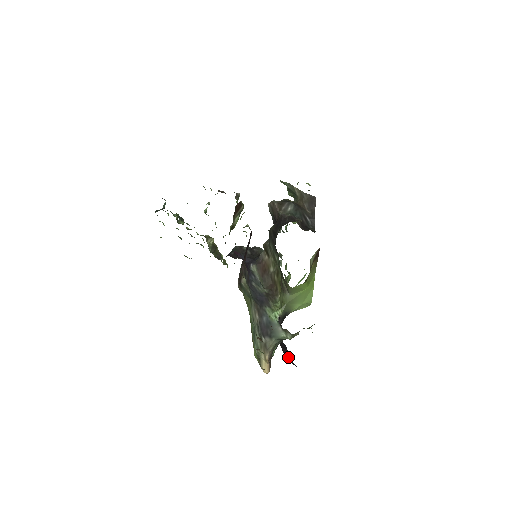
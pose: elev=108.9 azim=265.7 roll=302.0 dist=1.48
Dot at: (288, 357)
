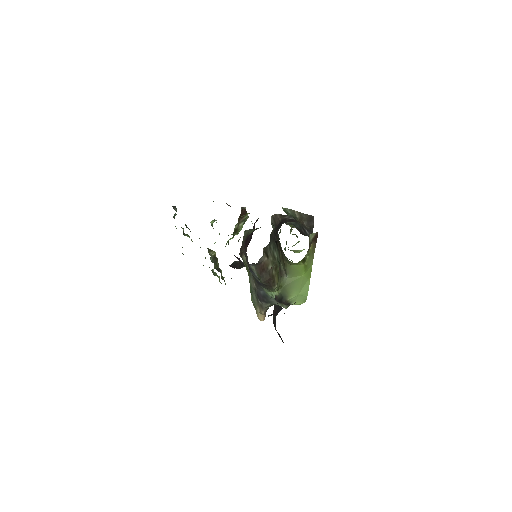
Dot at: (282, 340)
